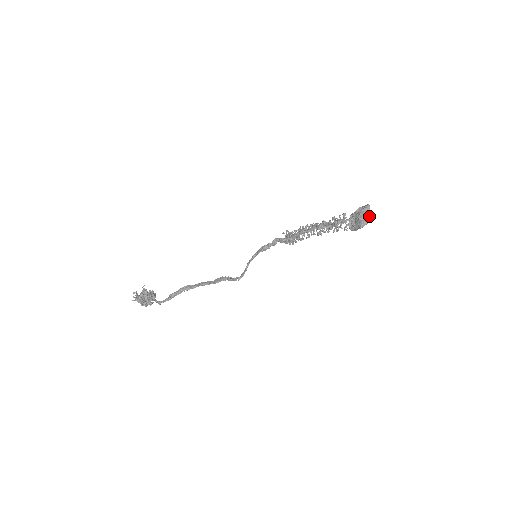
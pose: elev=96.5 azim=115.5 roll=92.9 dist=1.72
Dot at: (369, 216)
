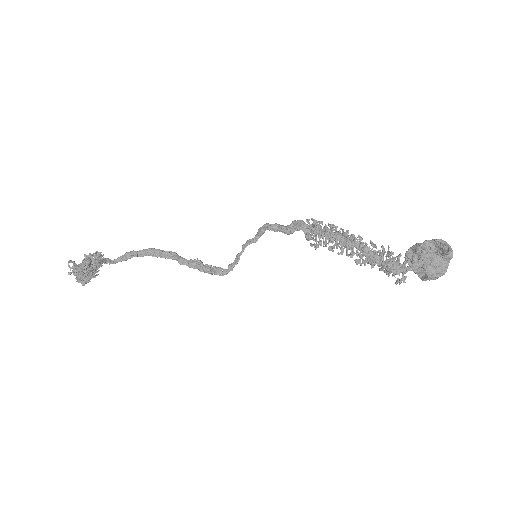
Dot at: (443, 274)
